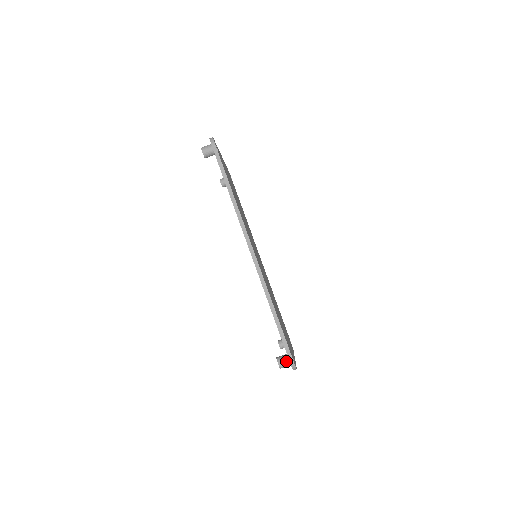
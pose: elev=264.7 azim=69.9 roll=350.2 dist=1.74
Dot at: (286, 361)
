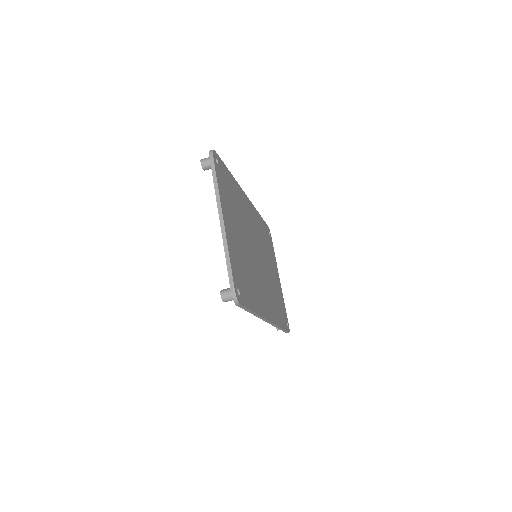
Dot at: occluded
